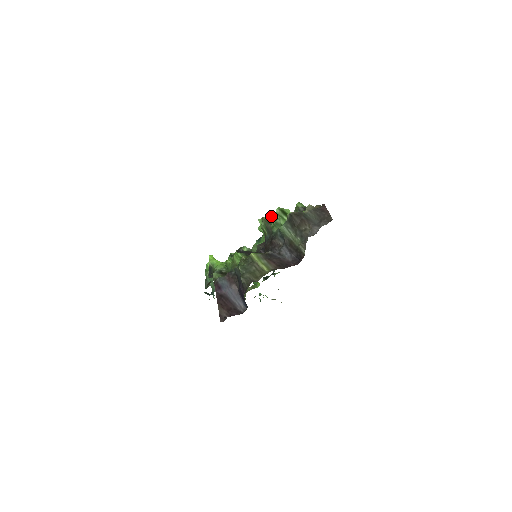
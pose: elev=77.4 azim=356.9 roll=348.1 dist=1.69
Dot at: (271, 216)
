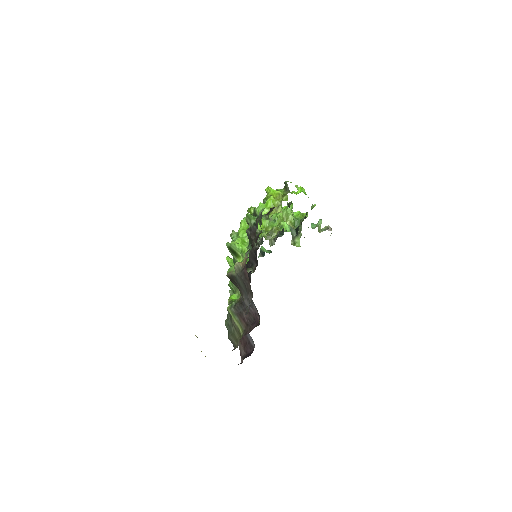
Dot at: occluded
